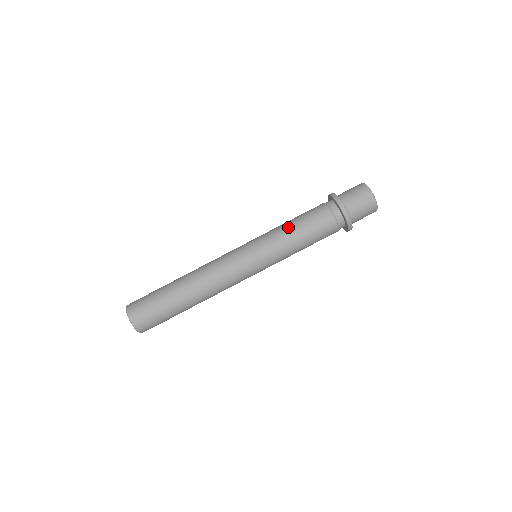
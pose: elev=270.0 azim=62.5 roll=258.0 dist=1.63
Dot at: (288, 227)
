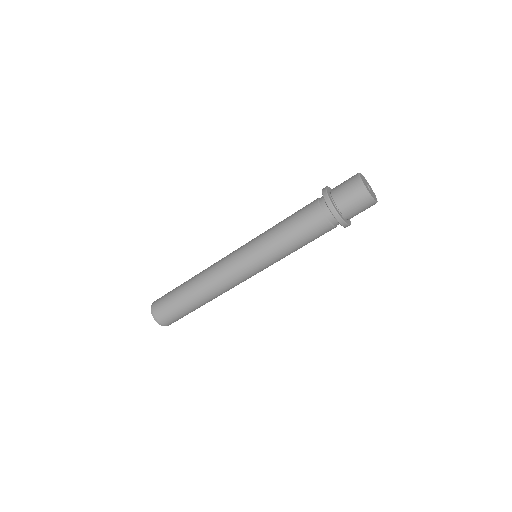
Dot at: (293, 249)
